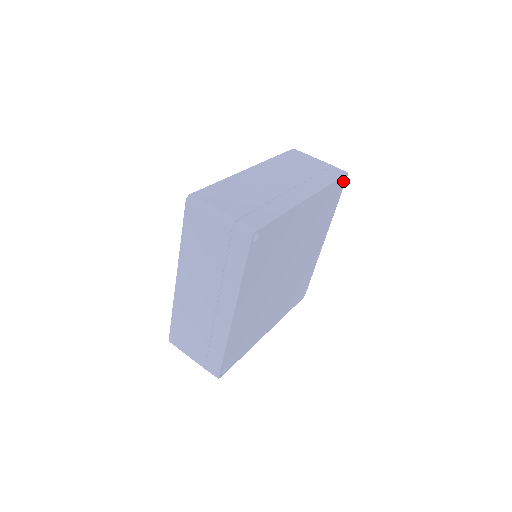
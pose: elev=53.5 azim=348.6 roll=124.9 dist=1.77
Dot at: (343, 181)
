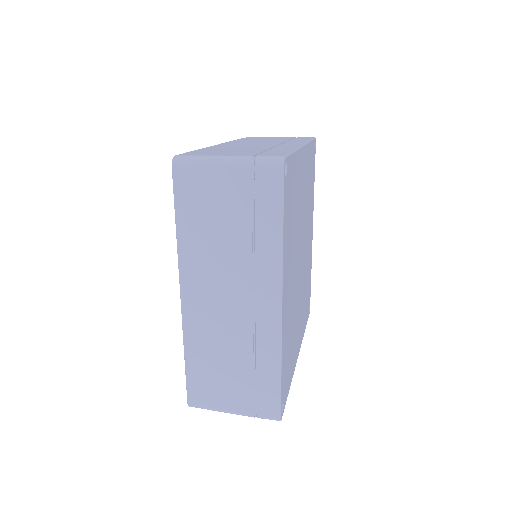
Dot at: occluded
